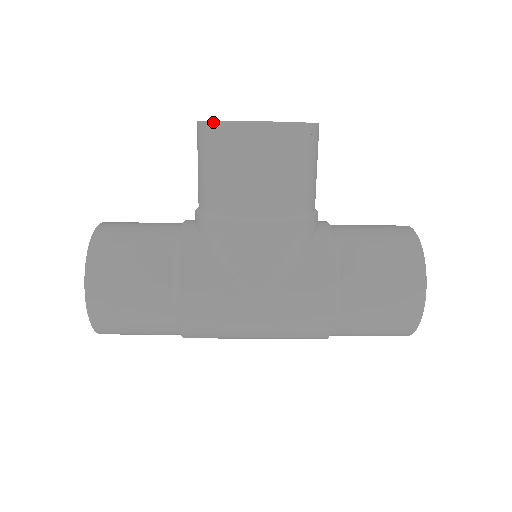
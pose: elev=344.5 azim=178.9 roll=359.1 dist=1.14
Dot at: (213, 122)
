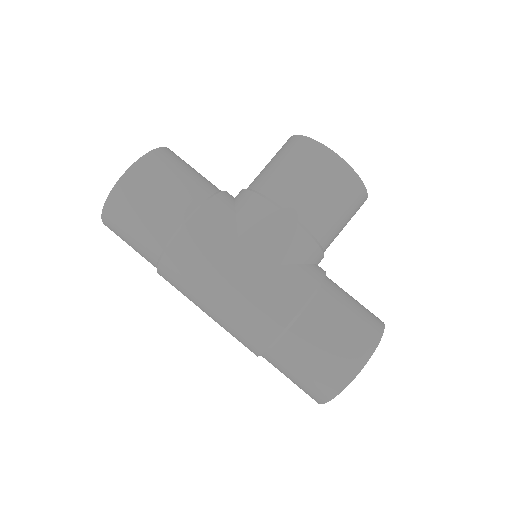
Dot at: (304, 136)
